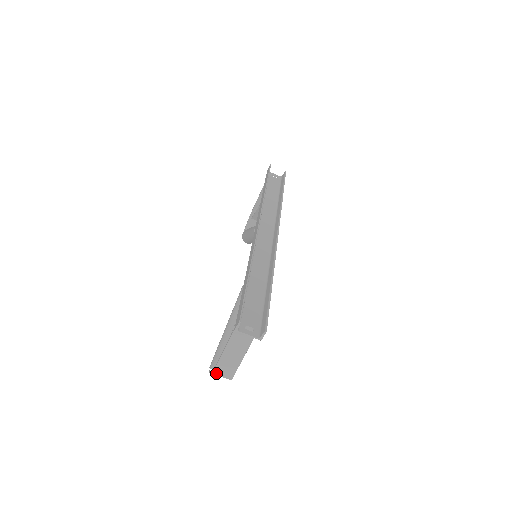
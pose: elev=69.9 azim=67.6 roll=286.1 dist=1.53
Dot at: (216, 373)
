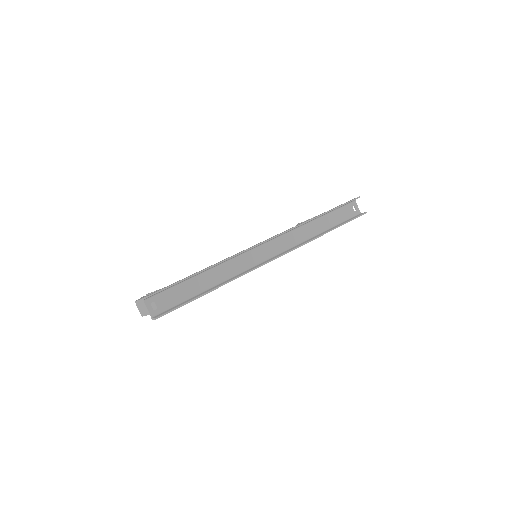
Dot at: (136, 303)
